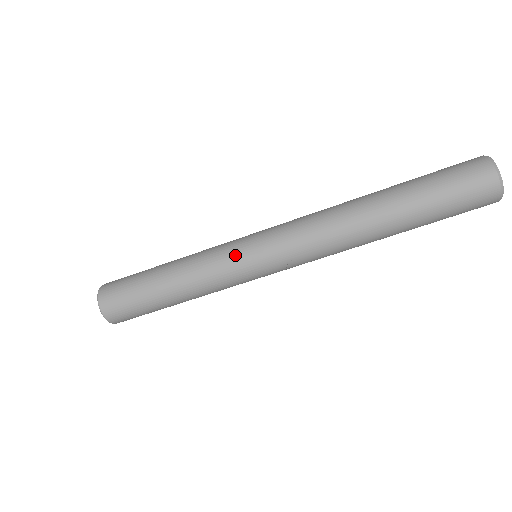
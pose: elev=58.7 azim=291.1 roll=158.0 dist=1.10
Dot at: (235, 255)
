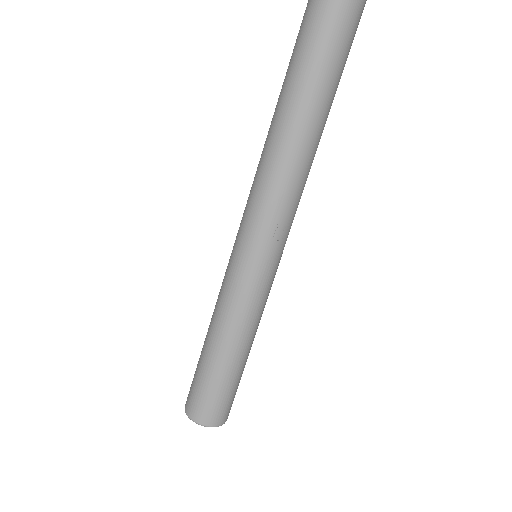
Dot at: (236, 272)
